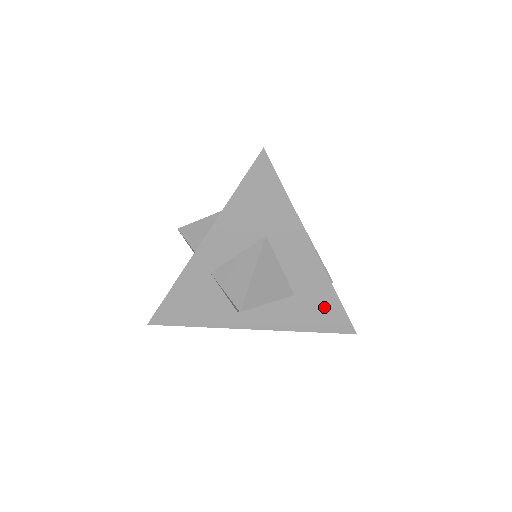
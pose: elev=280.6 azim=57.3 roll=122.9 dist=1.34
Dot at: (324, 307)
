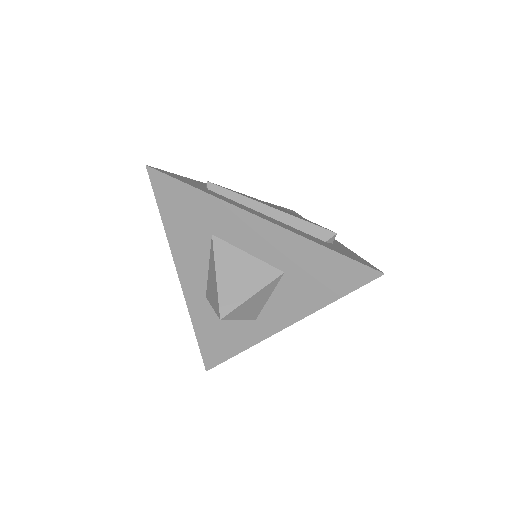
Dot at: (322, 266)
